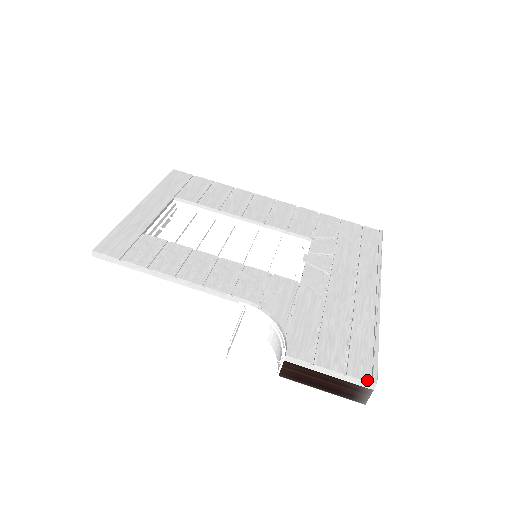
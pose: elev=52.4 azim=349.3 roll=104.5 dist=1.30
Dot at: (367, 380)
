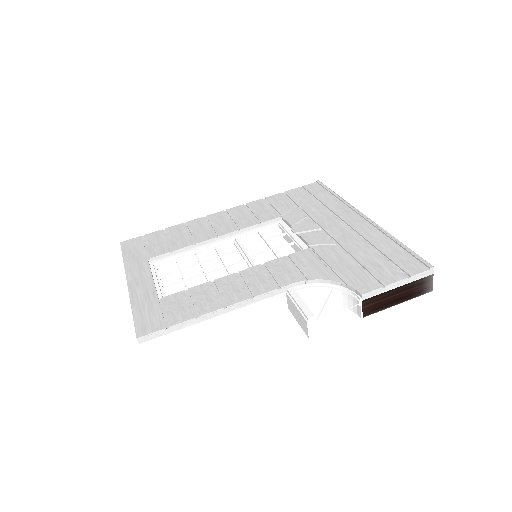
Dot at: (425, 270)
